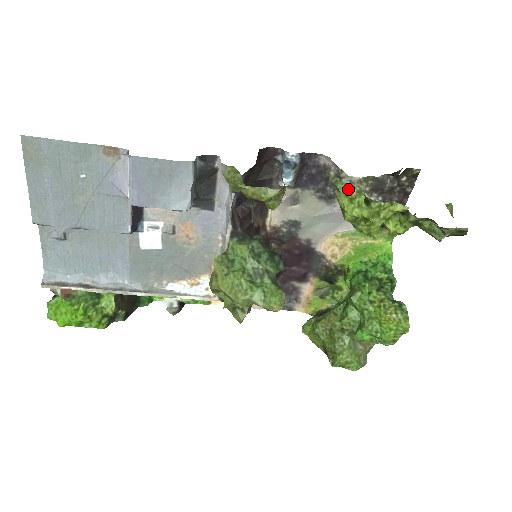
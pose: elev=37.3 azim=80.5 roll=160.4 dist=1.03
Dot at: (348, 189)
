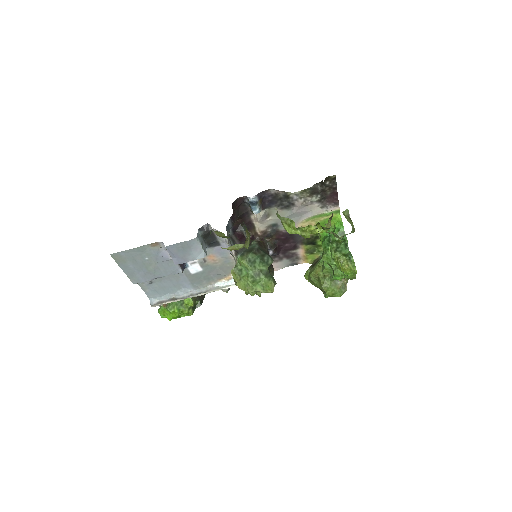
Dot at: (285, 220)
